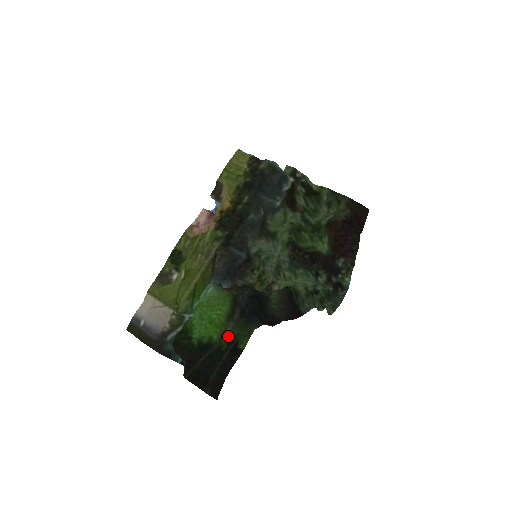
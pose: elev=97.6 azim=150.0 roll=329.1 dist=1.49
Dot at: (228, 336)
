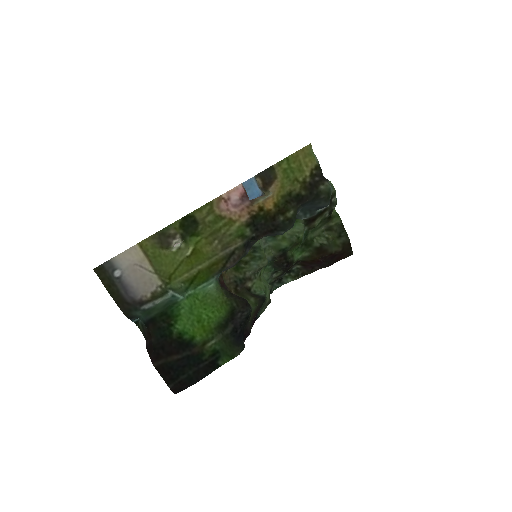
Dot at: (213, 347)
